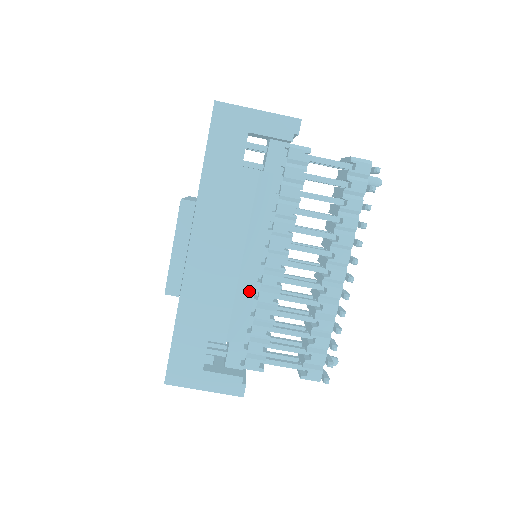
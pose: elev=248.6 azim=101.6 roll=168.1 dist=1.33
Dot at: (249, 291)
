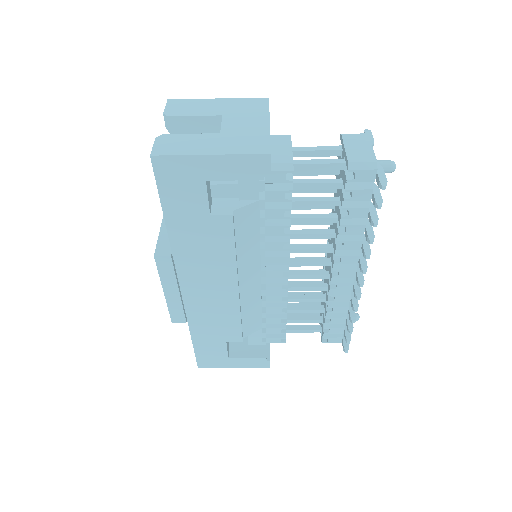
Dot at: (255, 299)
